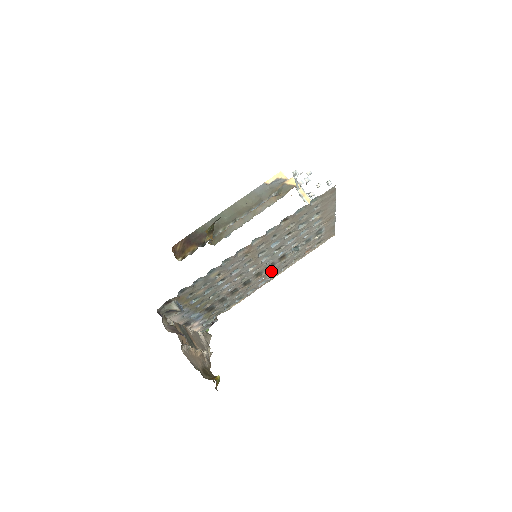
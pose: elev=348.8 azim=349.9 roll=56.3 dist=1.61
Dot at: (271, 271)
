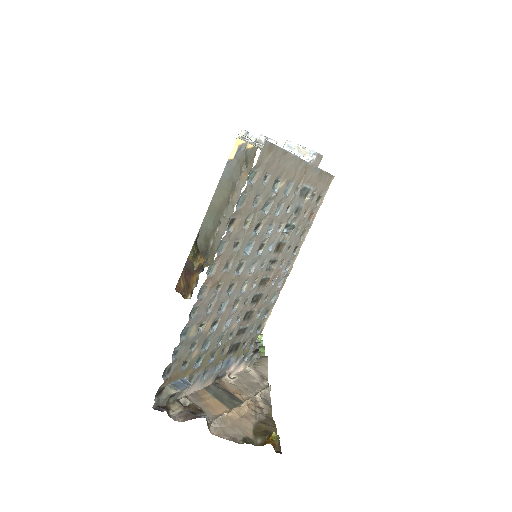
Dot at: (279, 267)
